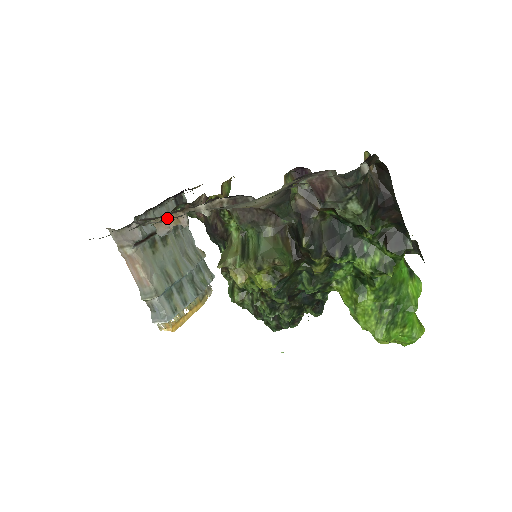
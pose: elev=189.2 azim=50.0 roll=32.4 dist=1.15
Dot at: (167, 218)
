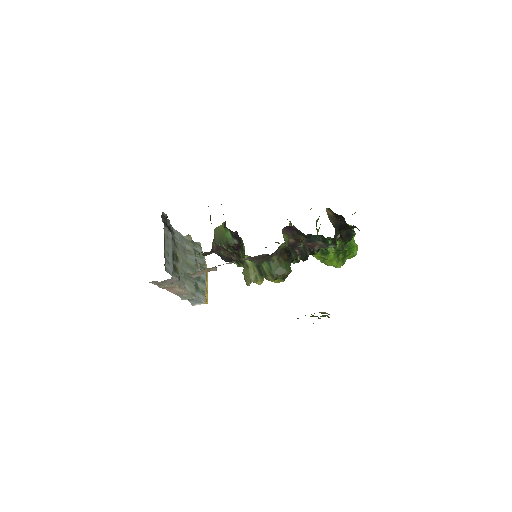
Dot at: occluded
